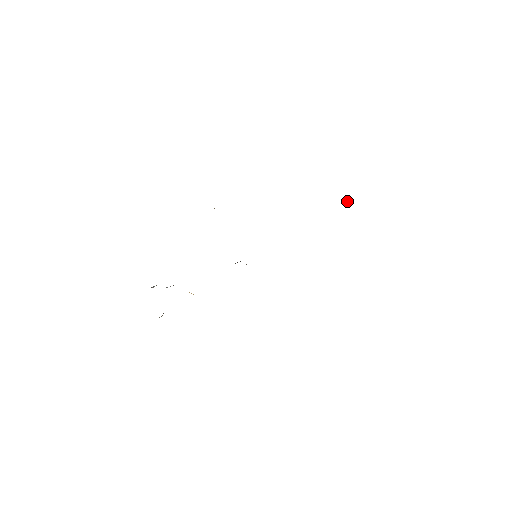
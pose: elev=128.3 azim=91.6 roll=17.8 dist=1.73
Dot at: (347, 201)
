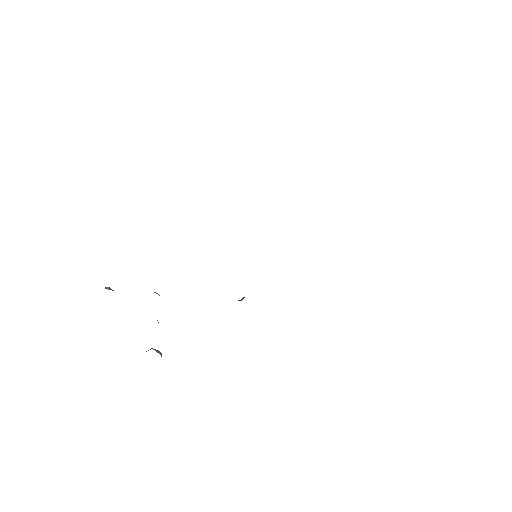
Dot at: occluded
